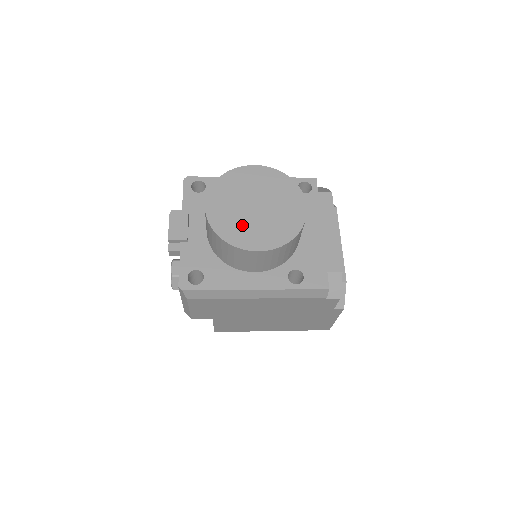
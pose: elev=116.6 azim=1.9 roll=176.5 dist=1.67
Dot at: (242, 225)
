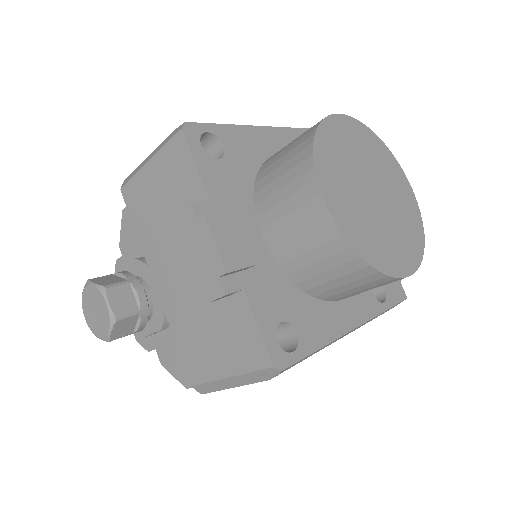
Dot at: (378, 232)
